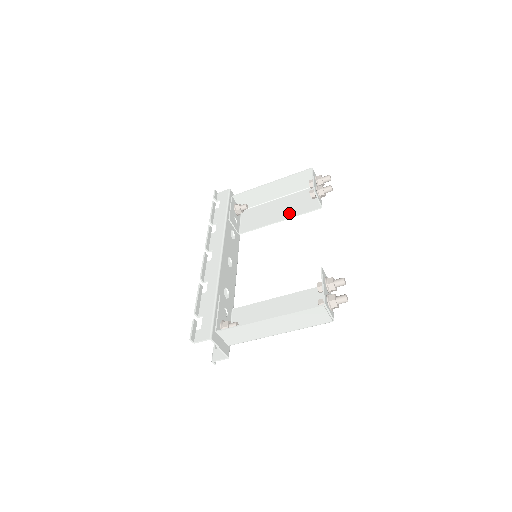
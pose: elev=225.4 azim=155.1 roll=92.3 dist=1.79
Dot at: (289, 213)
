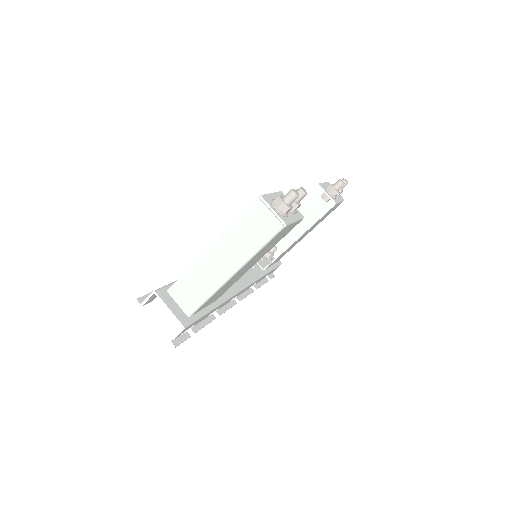
Dot at: occluded
